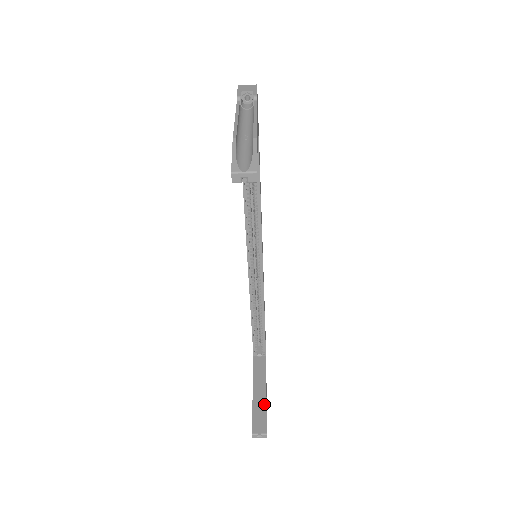
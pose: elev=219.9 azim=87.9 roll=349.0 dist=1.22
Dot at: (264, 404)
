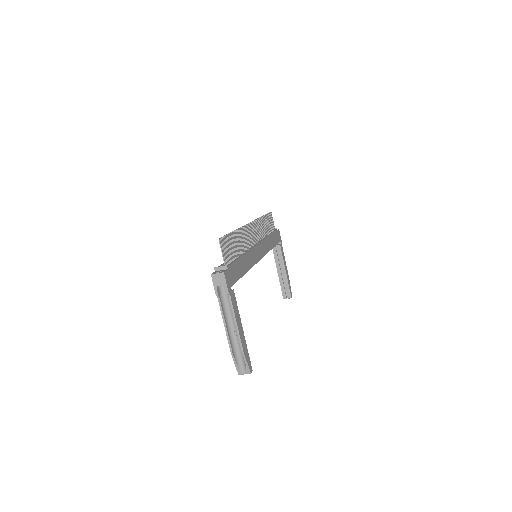
Dot at: (286, 280)
